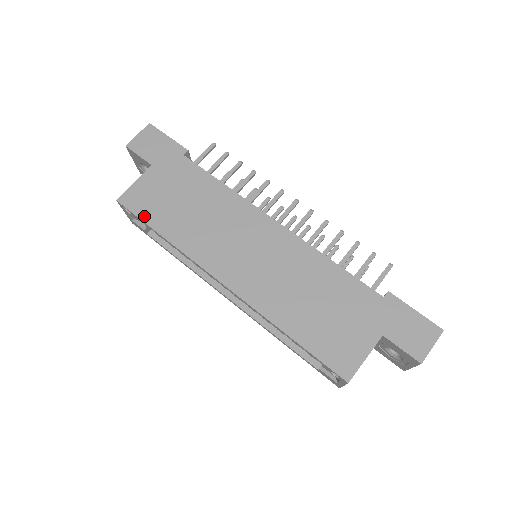
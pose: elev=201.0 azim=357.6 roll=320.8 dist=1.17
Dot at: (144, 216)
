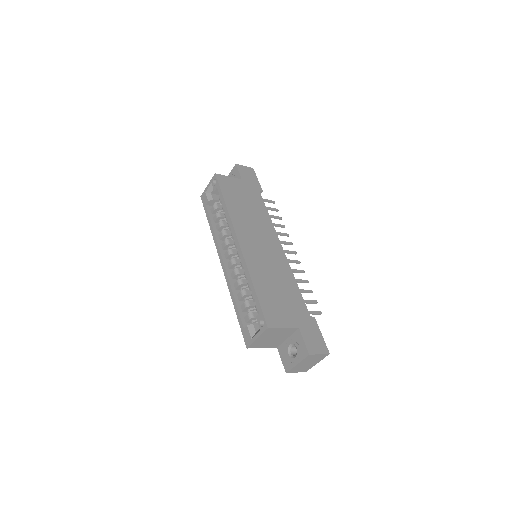
Dot at: (223, 189)
